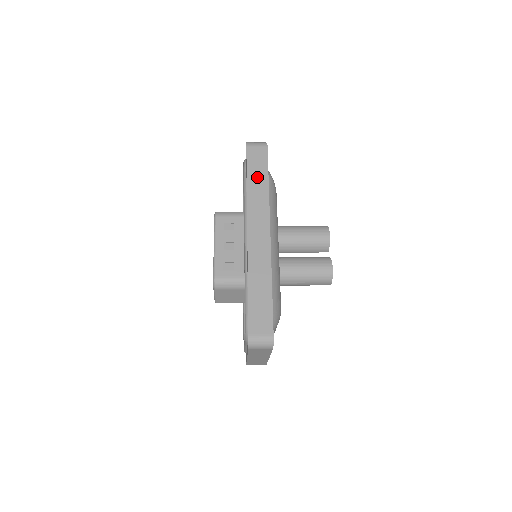
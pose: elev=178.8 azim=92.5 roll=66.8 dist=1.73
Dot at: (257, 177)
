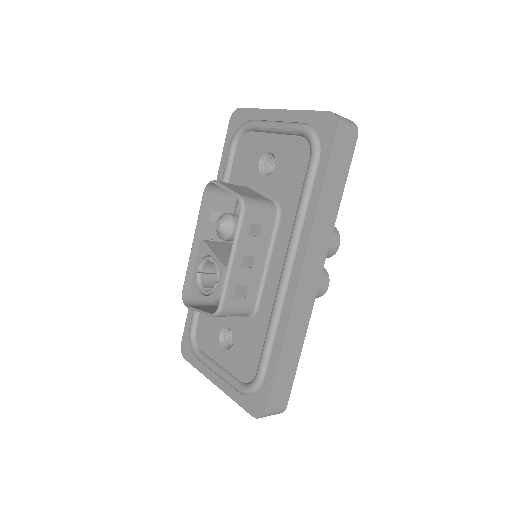
Dot at: (333, 189)
